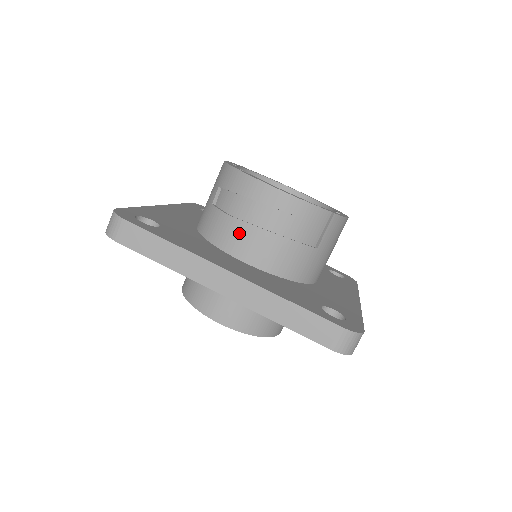
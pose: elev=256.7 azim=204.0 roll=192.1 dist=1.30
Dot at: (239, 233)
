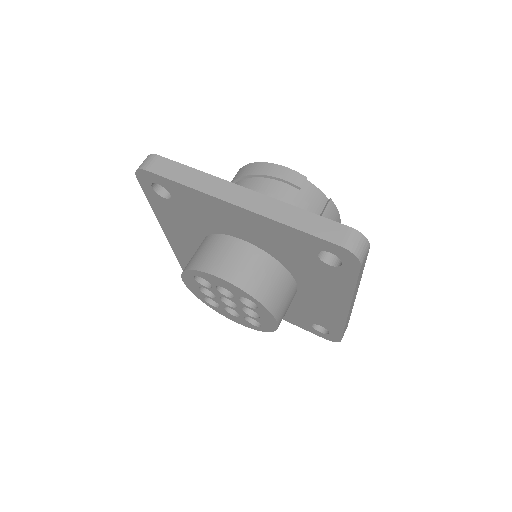
Dot at: occluded
